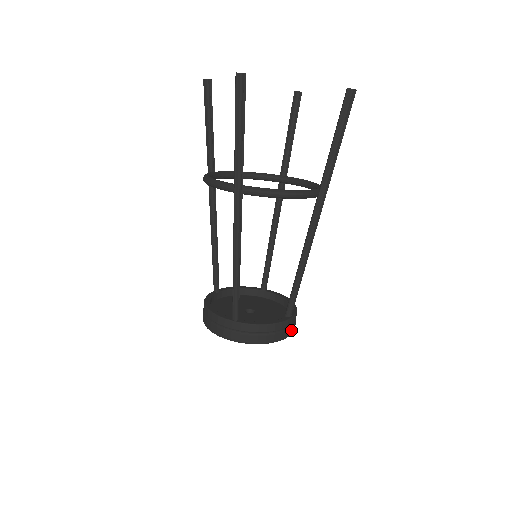
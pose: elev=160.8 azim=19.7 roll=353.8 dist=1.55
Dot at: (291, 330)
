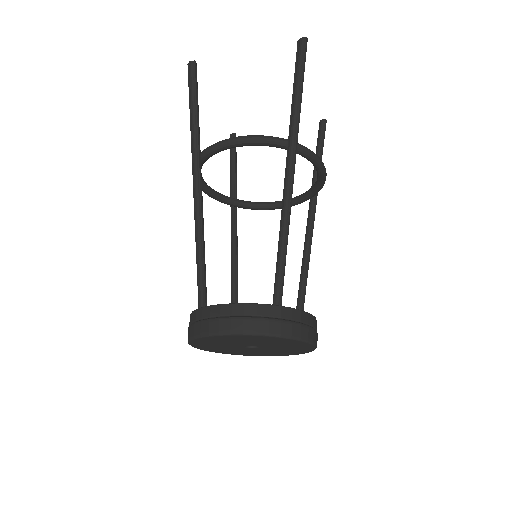
Dot at: (281, 327)
